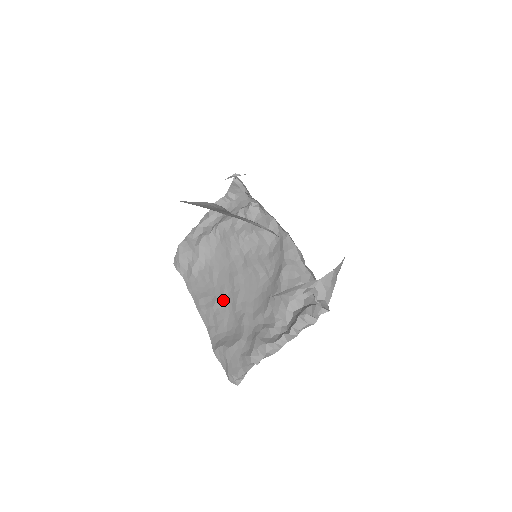
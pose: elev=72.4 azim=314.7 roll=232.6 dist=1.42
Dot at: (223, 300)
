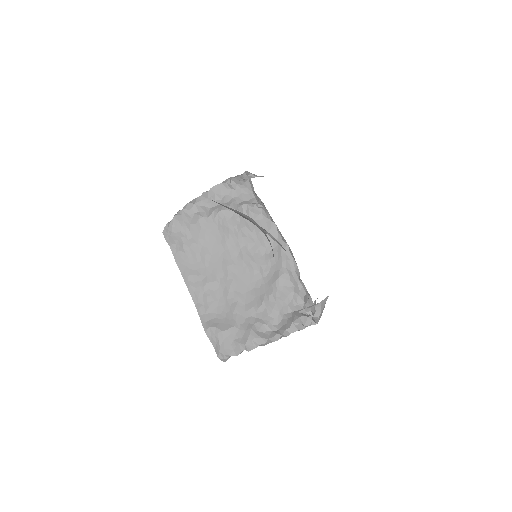
Dot at: (215, 284)
